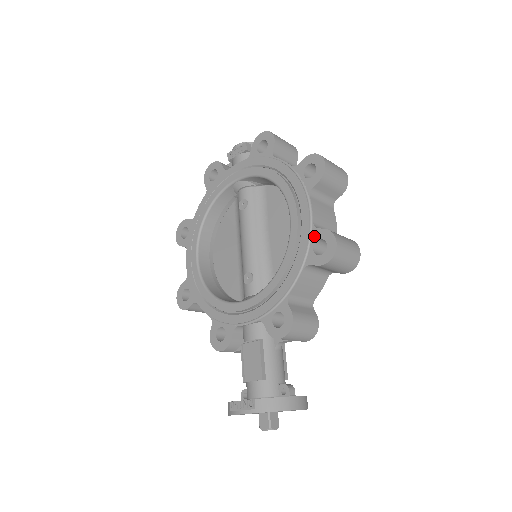
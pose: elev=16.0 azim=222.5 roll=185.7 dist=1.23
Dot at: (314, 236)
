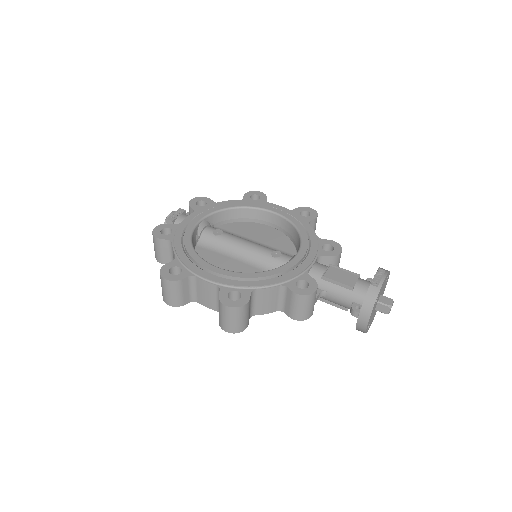
Dot at: (296, 212)
